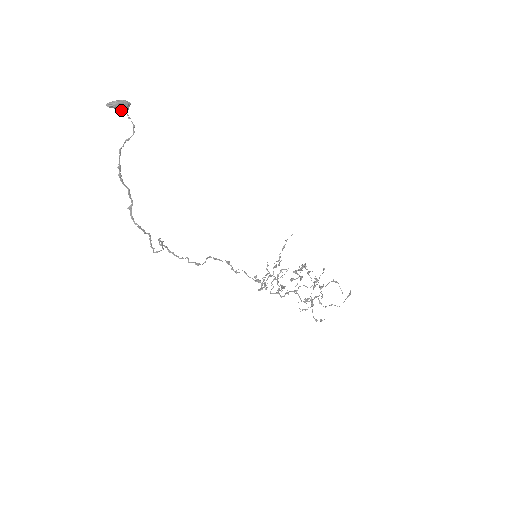
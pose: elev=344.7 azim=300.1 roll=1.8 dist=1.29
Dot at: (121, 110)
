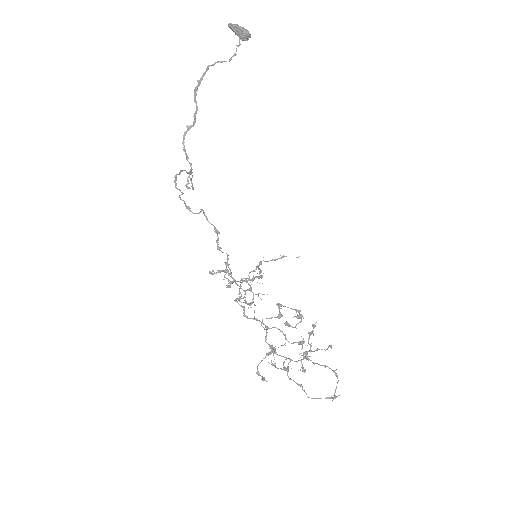
Dot at: (240, 38)
